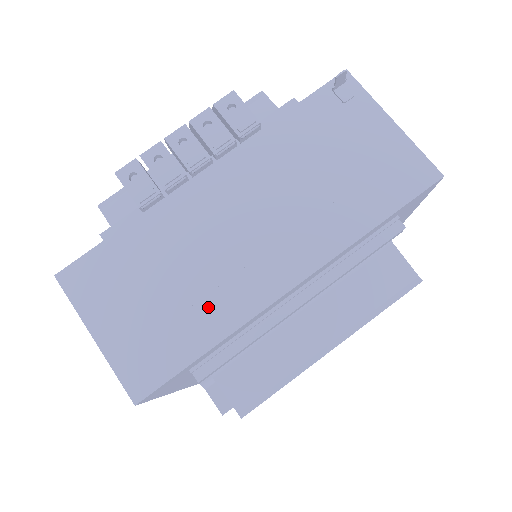
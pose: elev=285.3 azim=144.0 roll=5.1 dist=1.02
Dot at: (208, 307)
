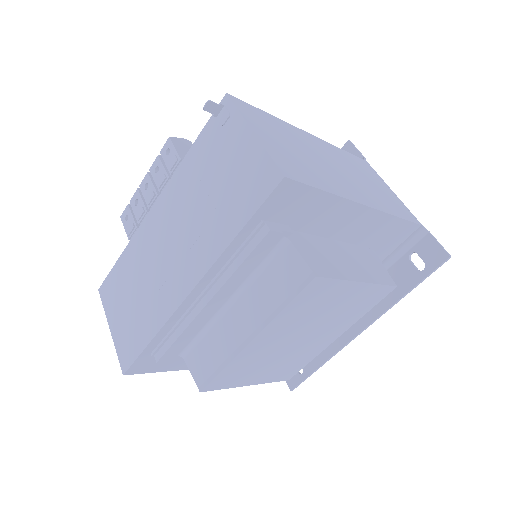
Dot at: (152, 309)
